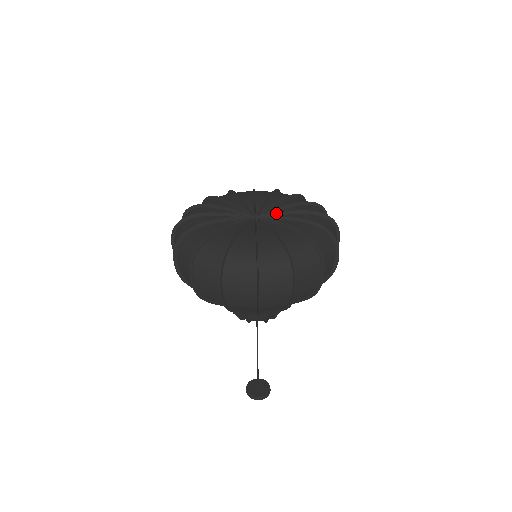
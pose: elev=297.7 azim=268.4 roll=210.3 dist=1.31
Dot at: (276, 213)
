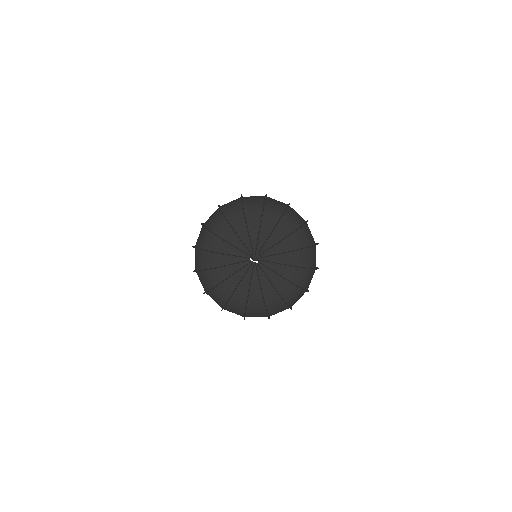
Dot at: (270, 262)
